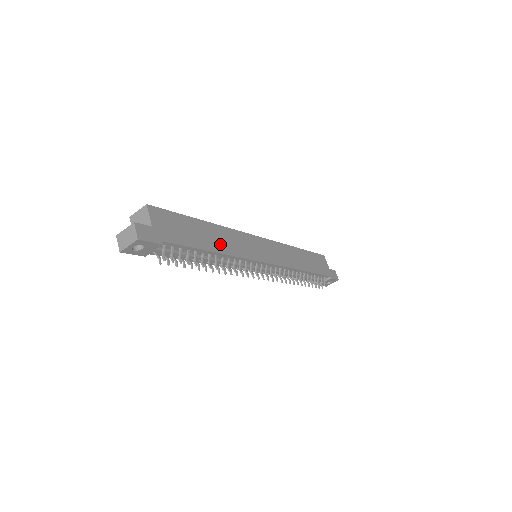
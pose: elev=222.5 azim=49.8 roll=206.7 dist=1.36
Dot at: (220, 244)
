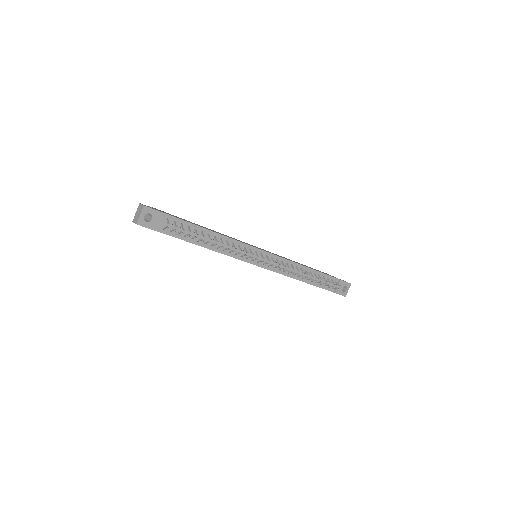
Dot at: occluded
